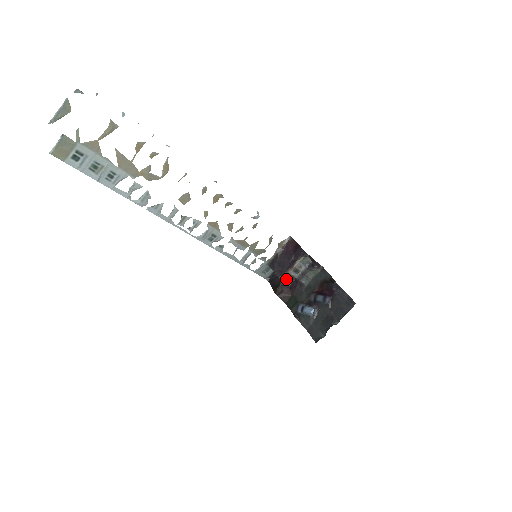
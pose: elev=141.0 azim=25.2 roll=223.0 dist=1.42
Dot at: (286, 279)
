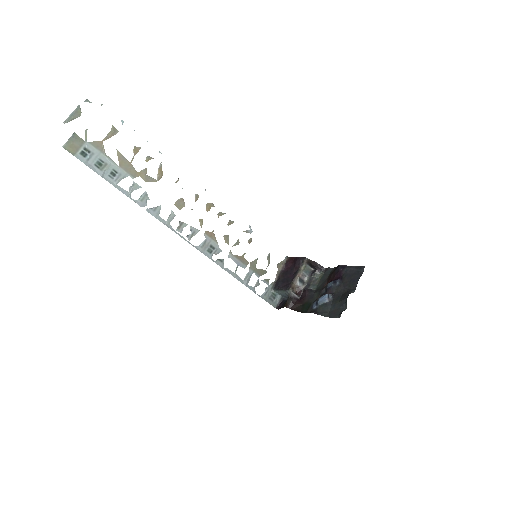
Dot at: (294, 292)
